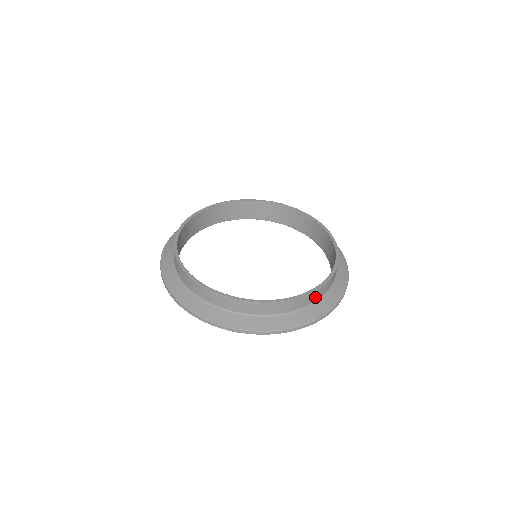
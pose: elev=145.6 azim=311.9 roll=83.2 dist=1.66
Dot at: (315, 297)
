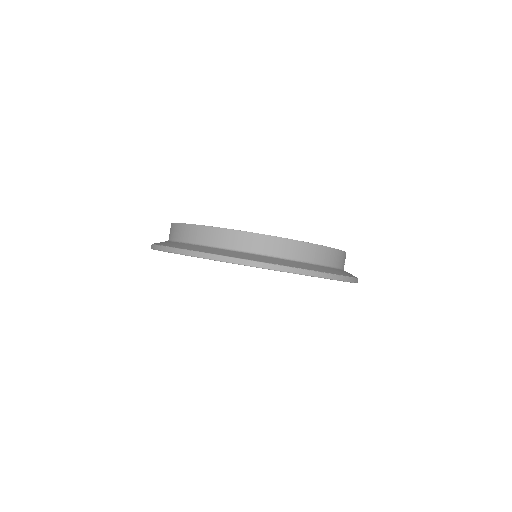
Dot at: (236, 242)
